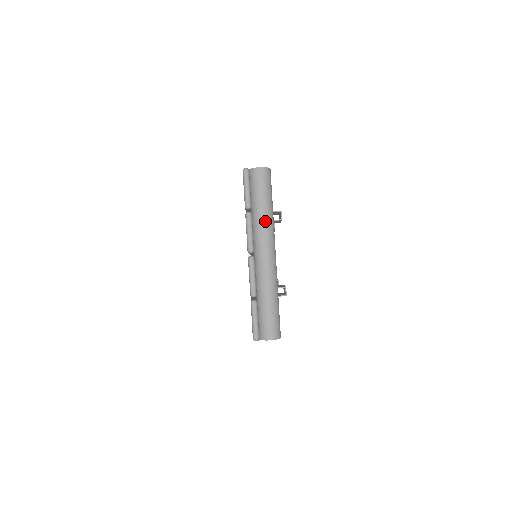
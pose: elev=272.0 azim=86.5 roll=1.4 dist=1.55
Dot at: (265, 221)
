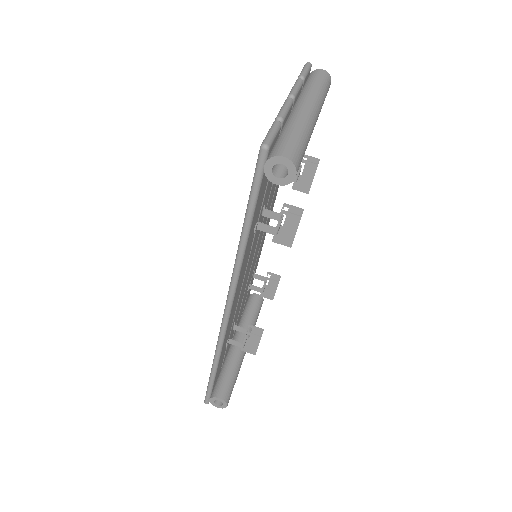
Dot at: (316, 91)
